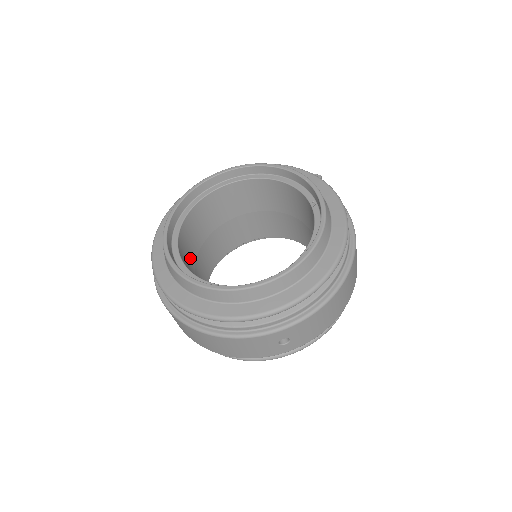
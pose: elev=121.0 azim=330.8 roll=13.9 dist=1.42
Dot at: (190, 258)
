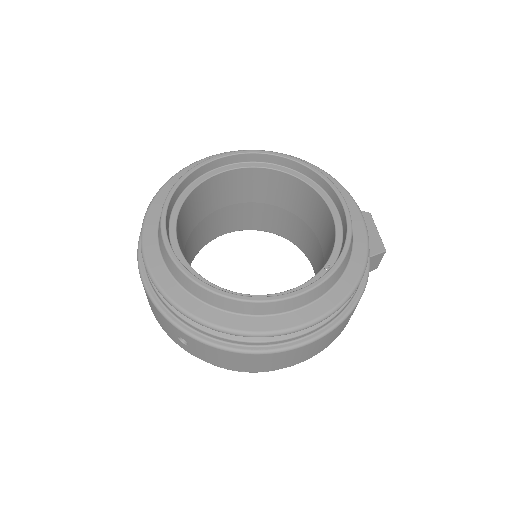
Dot at: (209, 204)
